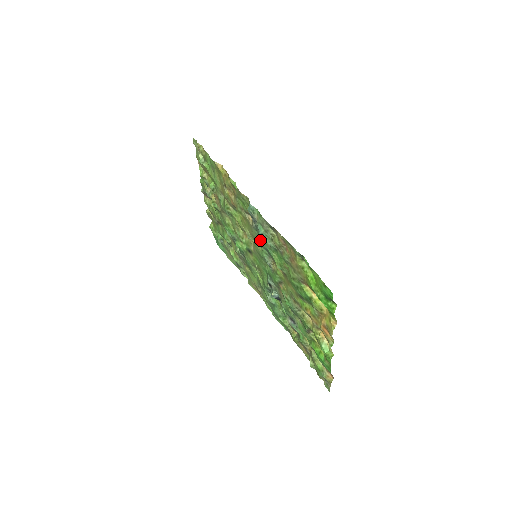
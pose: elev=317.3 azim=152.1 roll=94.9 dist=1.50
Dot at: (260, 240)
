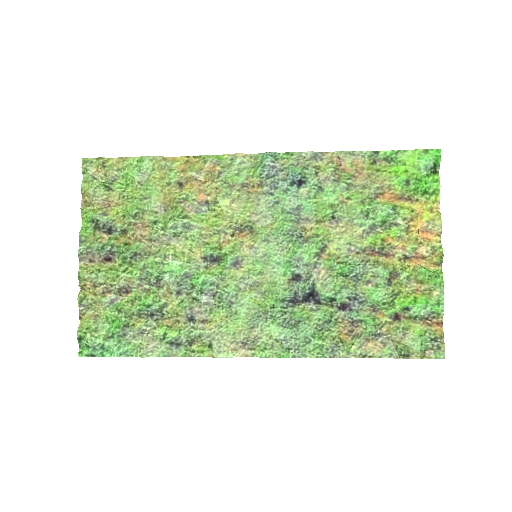
Dot at: (283, 201)
